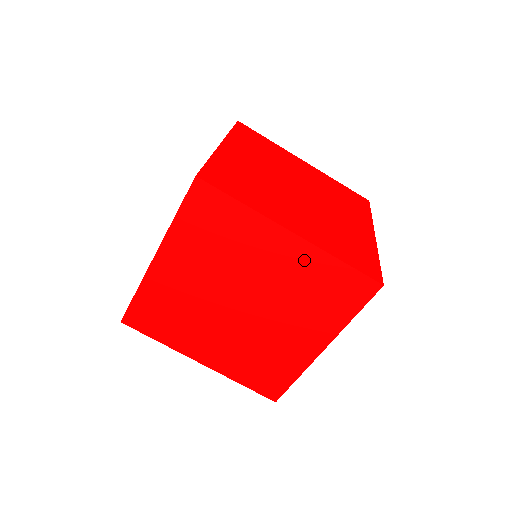
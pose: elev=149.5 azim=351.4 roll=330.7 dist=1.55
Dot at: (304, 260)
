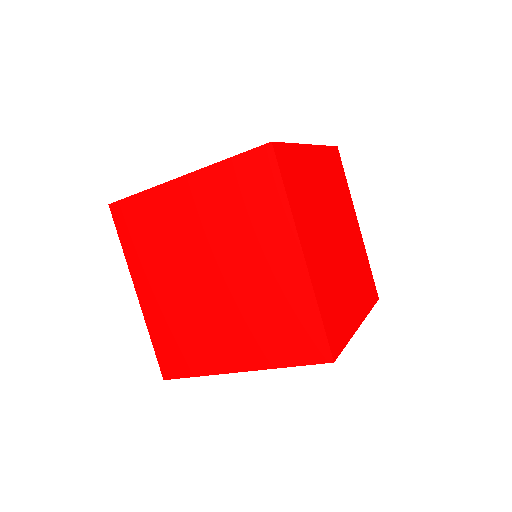
Dot at: (206, 188)
